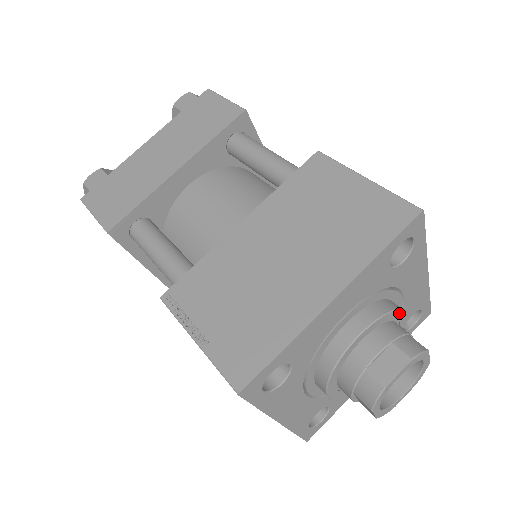
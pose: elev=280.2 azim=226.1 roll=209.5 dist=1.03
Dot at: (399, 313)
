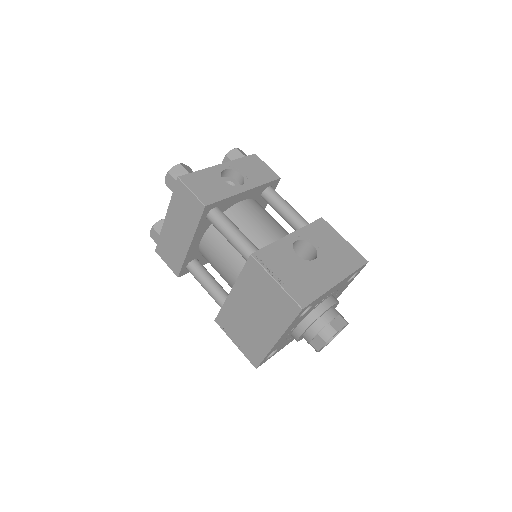
Dot at: (322, 314)
